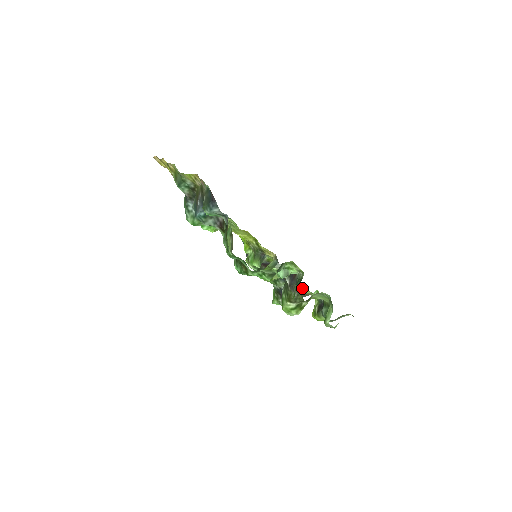
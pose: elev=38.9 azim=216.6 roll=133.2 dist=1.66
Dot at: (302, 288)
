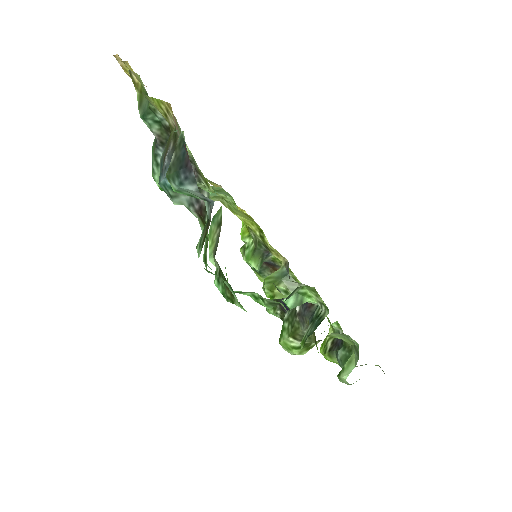
Dot at: occluded
